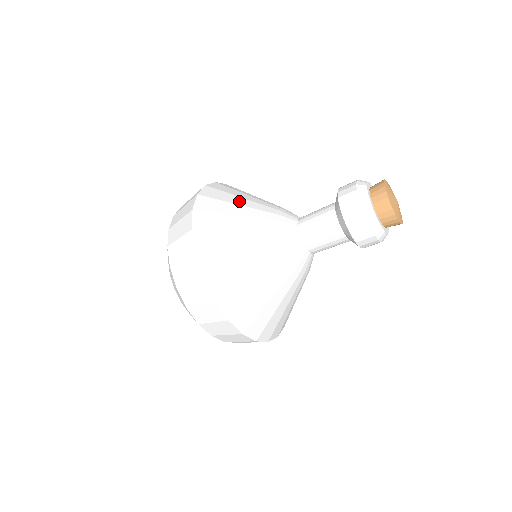
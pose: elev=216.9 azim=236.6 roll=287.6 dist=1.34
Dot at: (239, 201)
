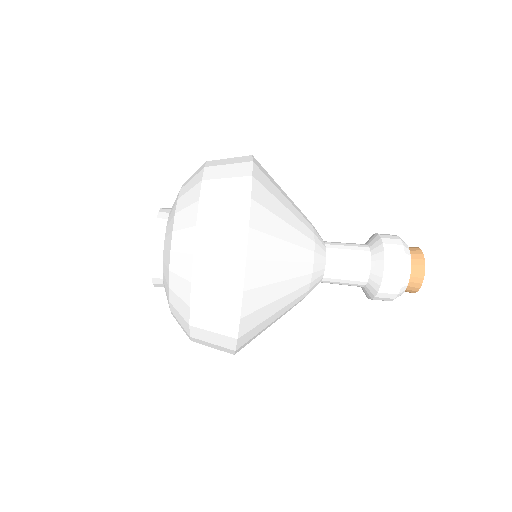
Dot at: occluded
